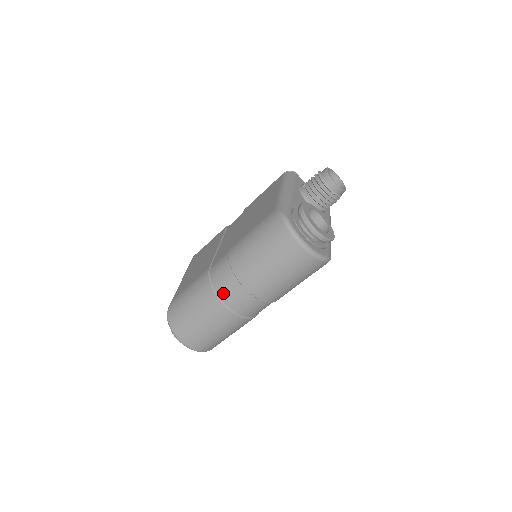
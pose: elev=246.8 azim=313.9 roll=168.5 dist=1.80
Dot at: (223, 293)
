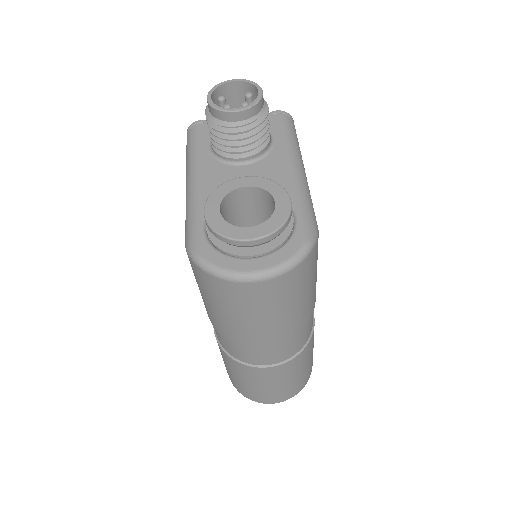
Dot at: (244, 359)
